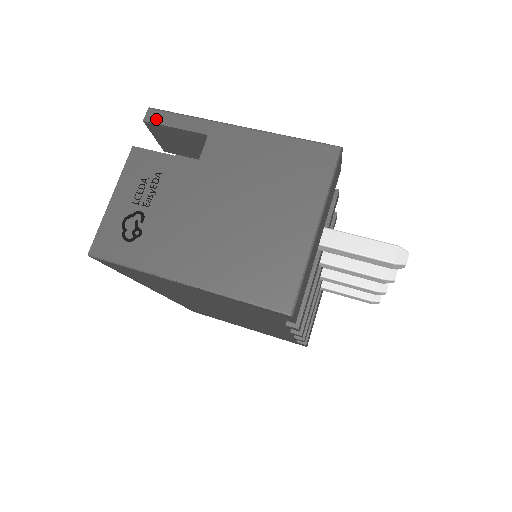
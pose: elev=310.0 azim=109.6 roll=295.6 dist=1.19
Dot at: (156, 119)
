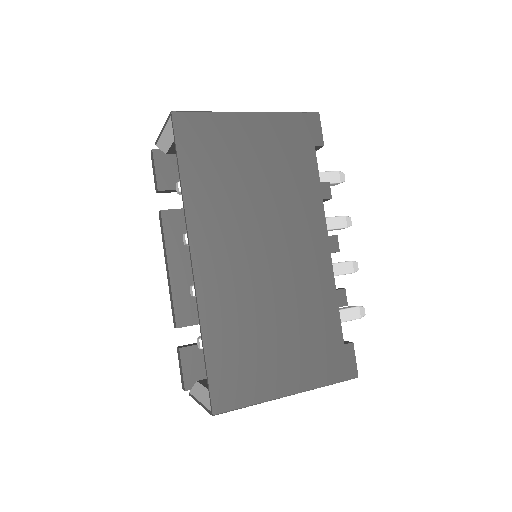
Dot at: (160, 150)
